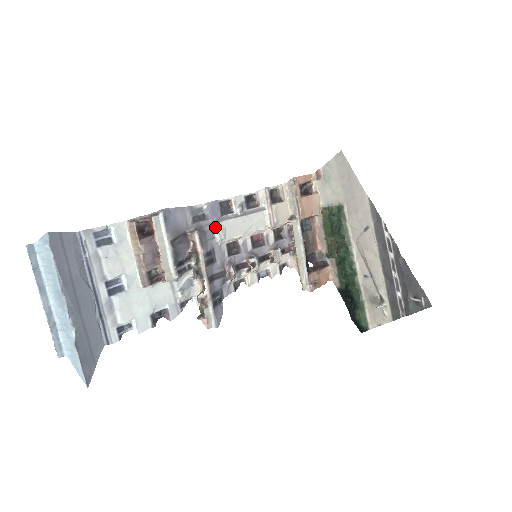
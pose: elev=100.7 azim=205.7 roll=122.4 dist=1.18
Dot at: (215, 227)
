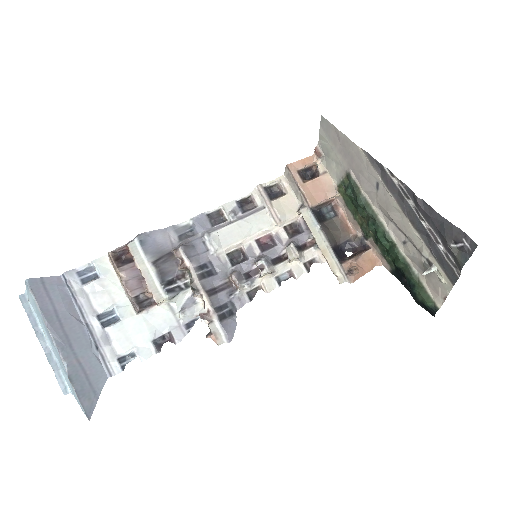
Dot at: (206, 239)
